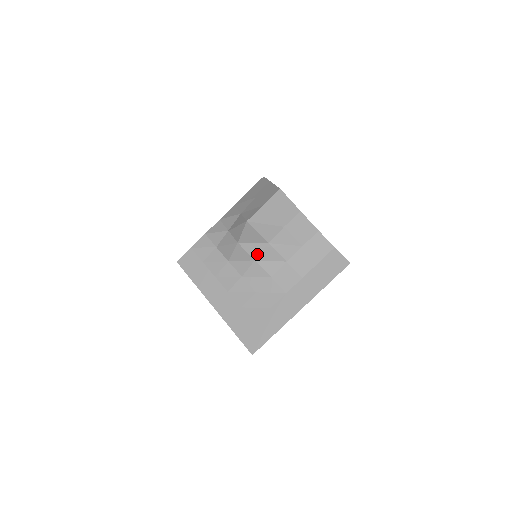
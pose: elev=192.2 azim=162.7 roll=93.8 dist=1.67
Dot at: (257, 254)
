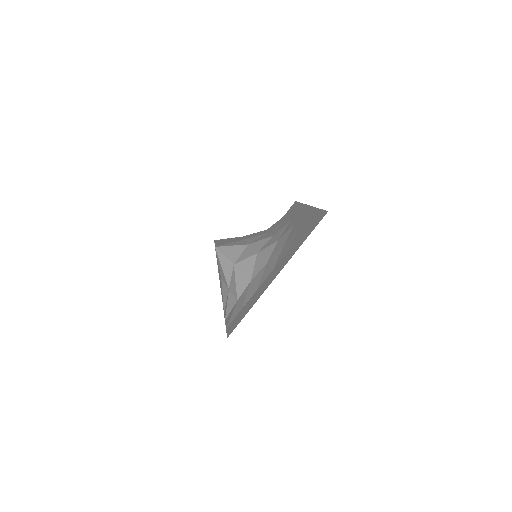
Dot at: (253, 252)
